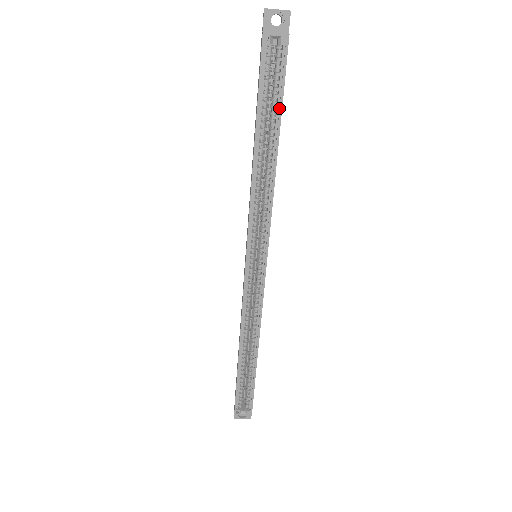
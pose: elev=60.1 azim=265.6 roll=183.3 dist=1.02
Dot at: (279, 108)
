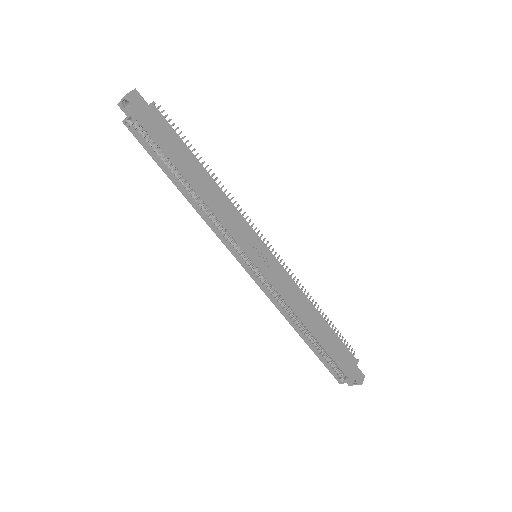
Dot at: (168, 157)
